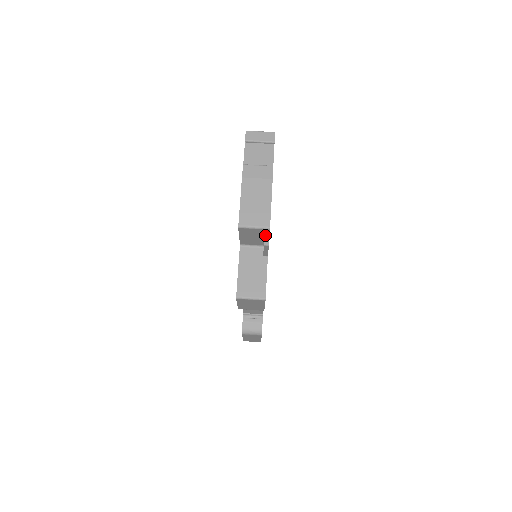
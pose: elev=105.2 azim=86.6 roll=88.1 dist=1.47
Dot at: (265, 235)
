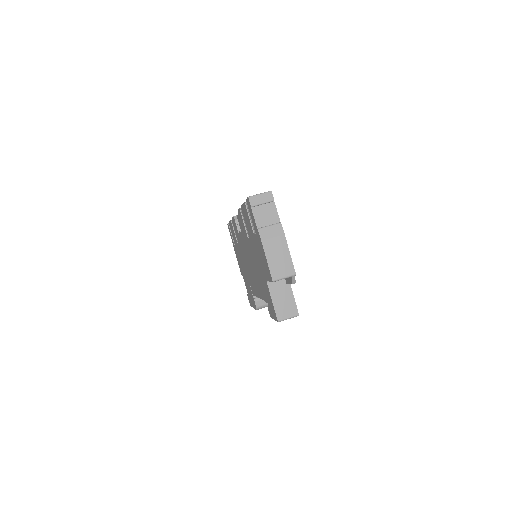
Dot at: (292, 278)
